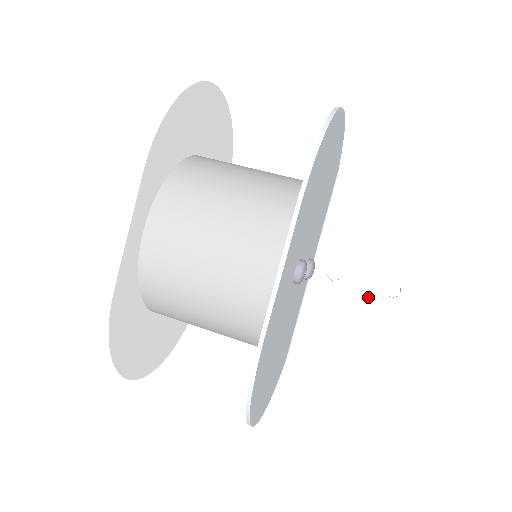
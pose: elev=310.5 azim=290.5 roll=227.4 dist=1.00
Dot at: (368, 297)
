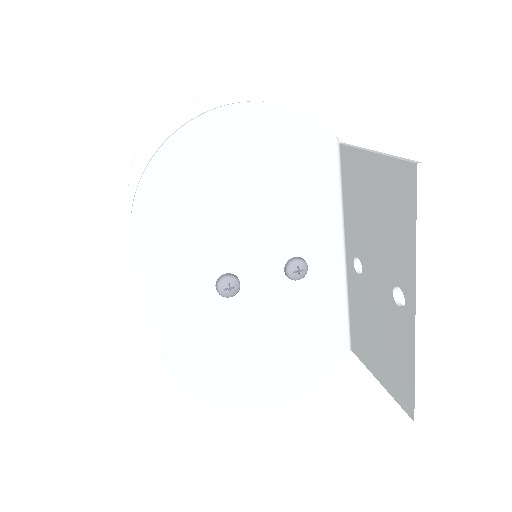
Dot at: (383, 301)
